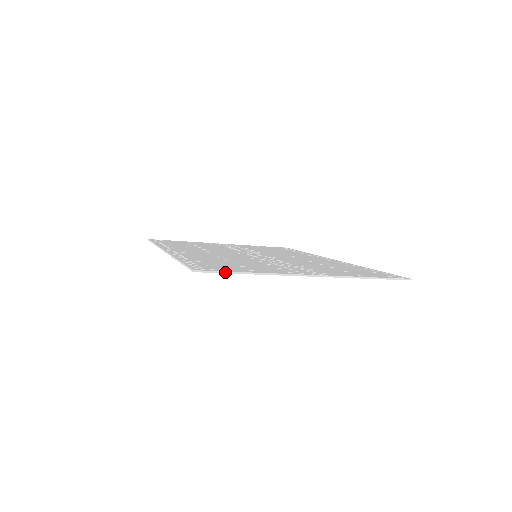
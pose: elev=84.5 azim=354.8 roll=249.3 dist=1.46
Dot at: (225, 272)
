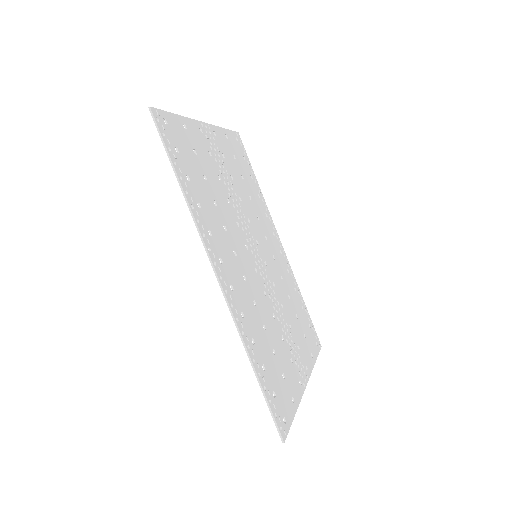
Dot at: (290, 426)
